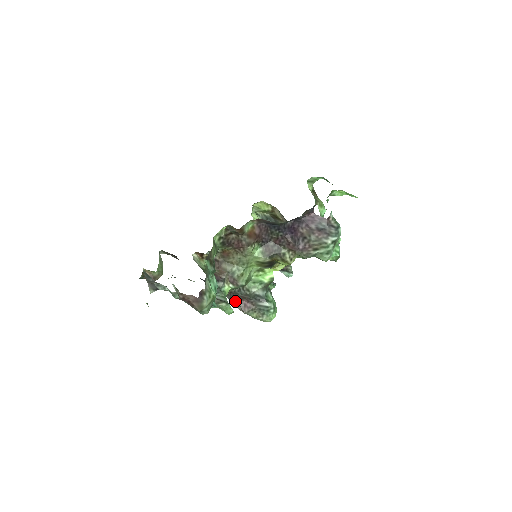
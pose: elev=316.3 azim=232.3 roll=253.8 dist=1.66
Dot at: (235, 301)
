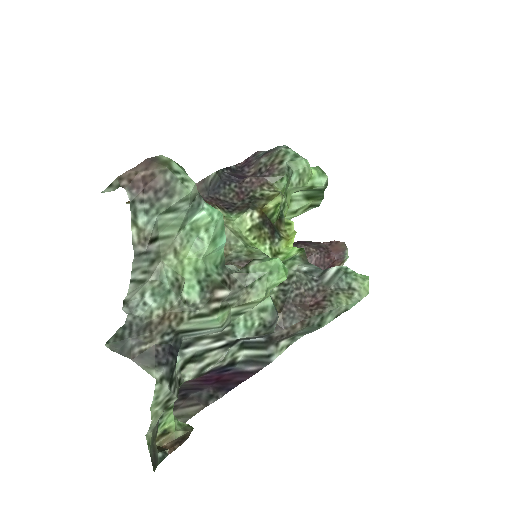
Dot at: (300, 314)
